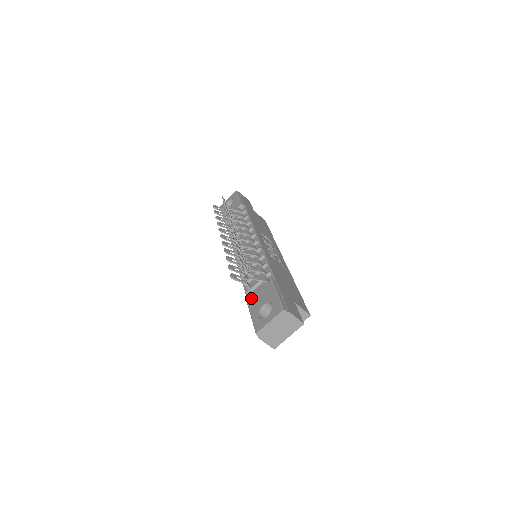
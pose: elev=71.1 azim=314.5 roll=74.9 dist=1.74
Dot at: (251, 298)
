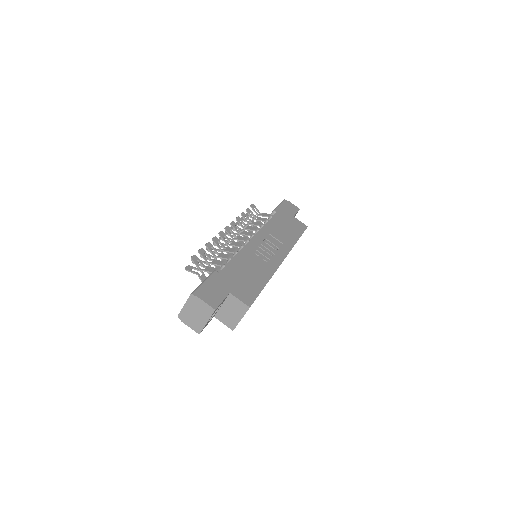
Dot at: occluded
